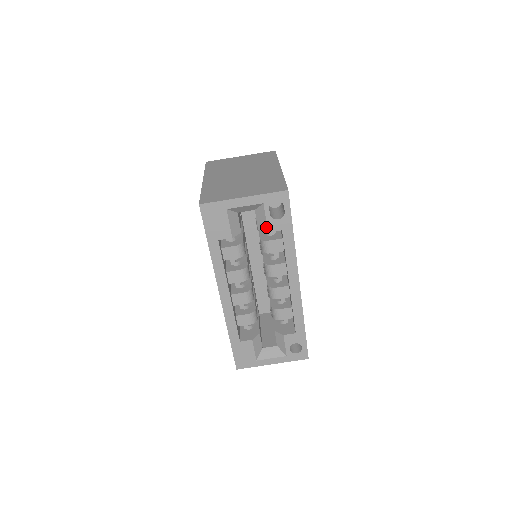
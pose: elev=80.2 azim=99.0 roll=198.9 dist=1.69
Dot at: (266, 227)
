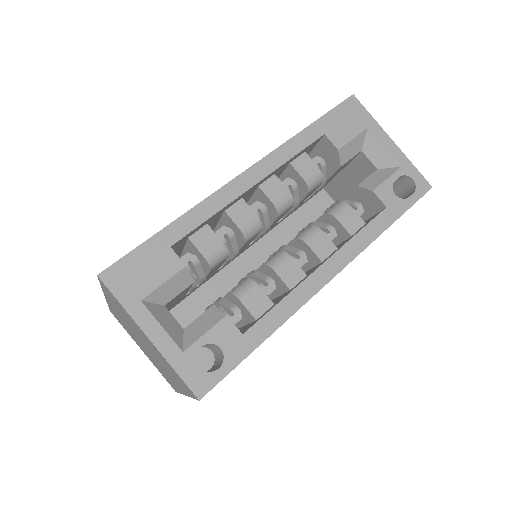
Dot at: (377, 186)
